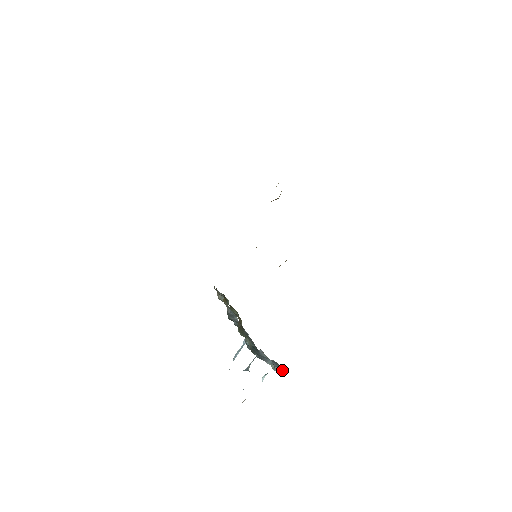
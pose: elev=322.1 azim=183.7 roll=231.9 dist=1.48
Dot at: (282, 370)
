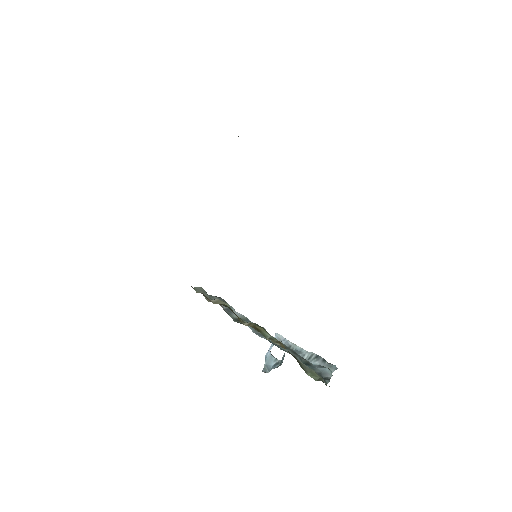
Dot at: (334, 367)
